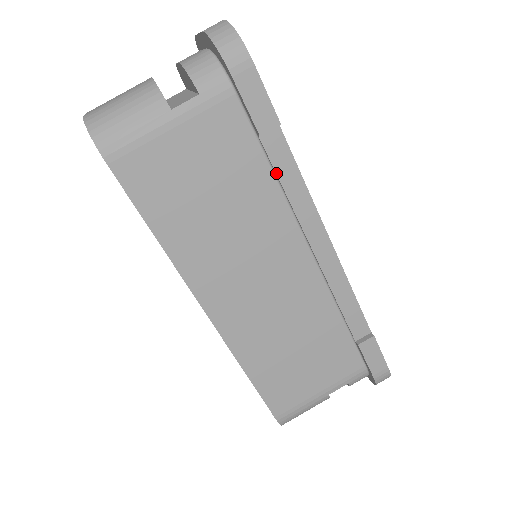
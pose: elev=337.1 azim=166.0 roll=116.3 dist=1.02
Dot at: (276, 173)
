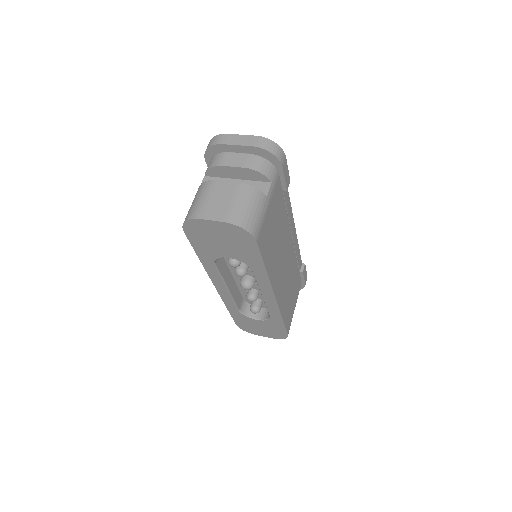
Dot at: (286, 206)
